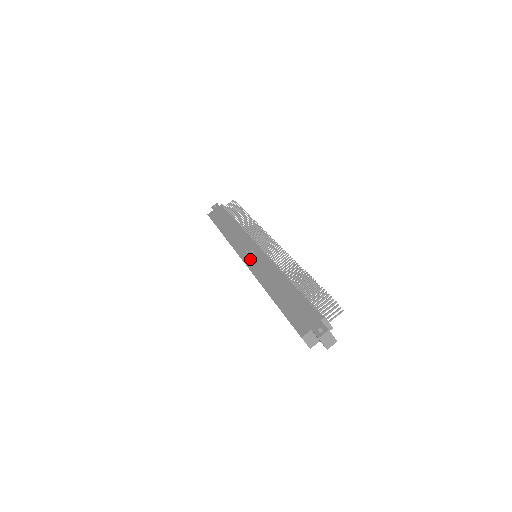
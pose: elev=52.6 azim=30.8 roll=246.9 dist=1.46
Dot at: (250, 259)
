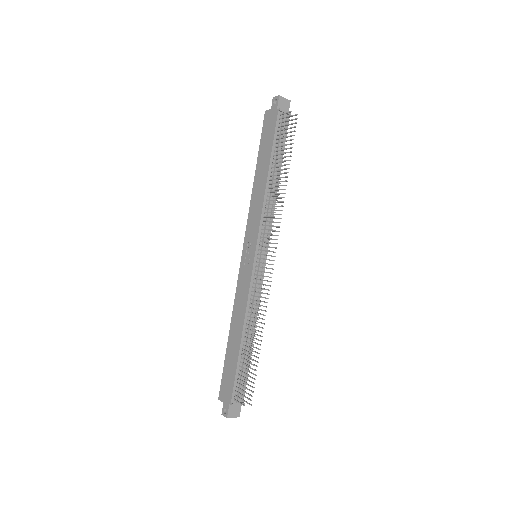
Dot at: (244, 265)
